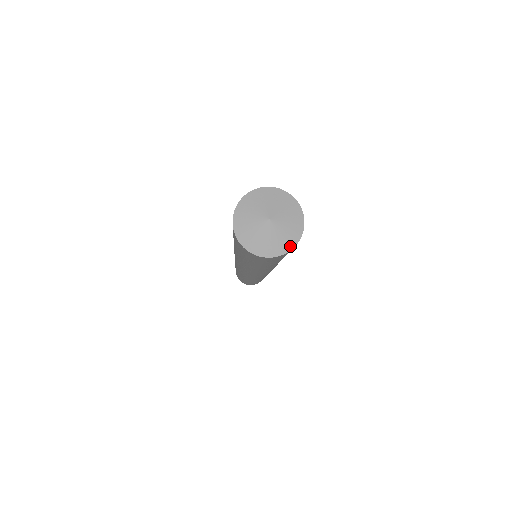
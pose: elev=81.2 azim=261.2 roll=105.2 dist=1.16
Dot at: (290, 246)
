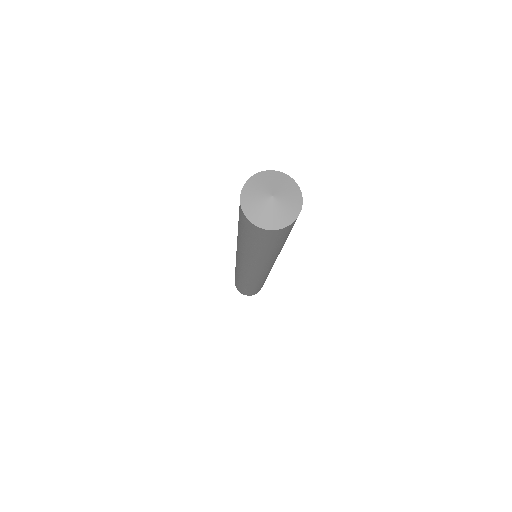
Dot at: (295, 216)
